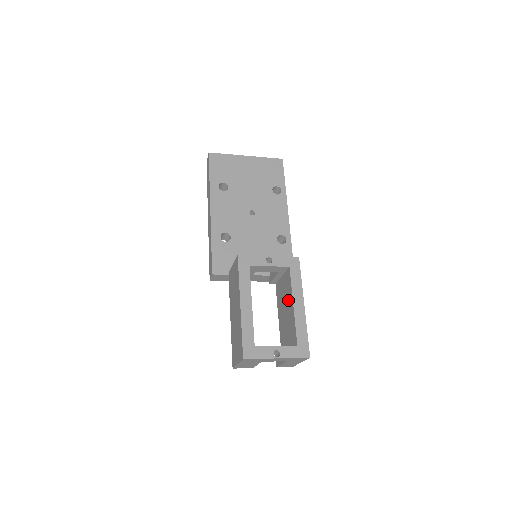
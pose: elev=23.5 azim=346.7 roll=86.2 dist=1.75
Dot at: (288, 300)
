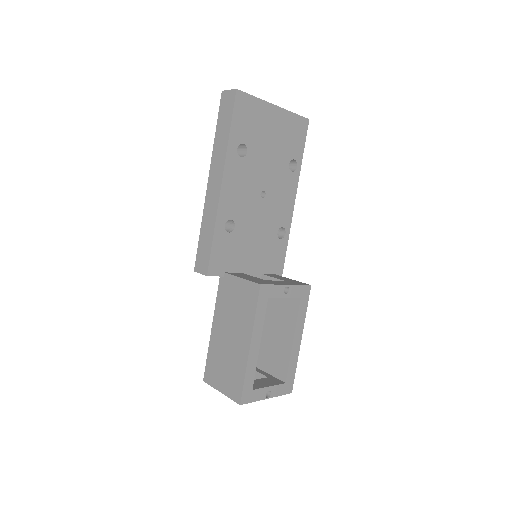
Dot at: (284, 327)
